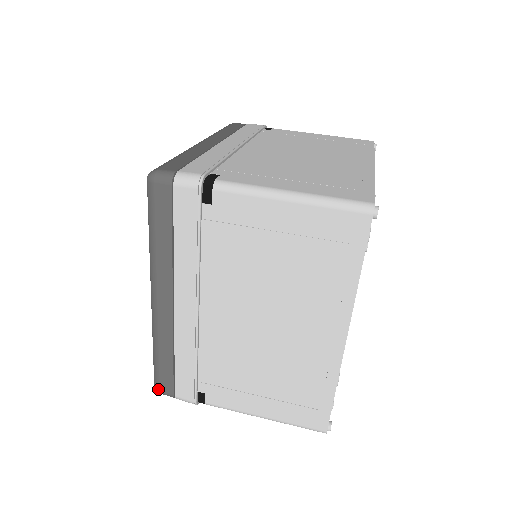
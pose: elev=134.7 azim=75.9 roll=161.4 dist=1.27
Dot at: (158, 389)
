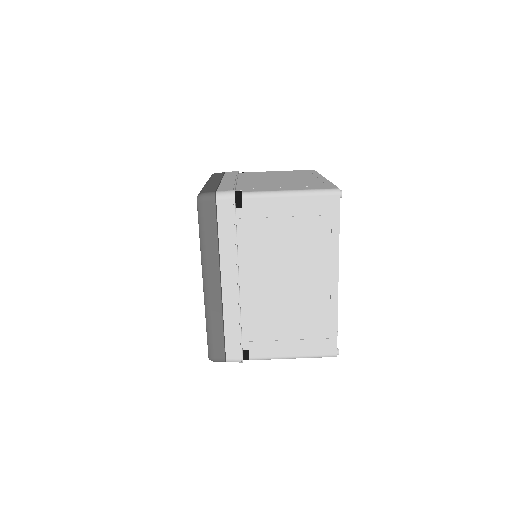
Dot at: (212, 357)
